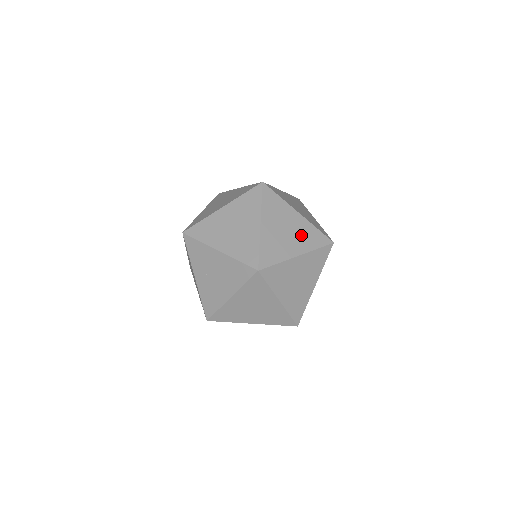
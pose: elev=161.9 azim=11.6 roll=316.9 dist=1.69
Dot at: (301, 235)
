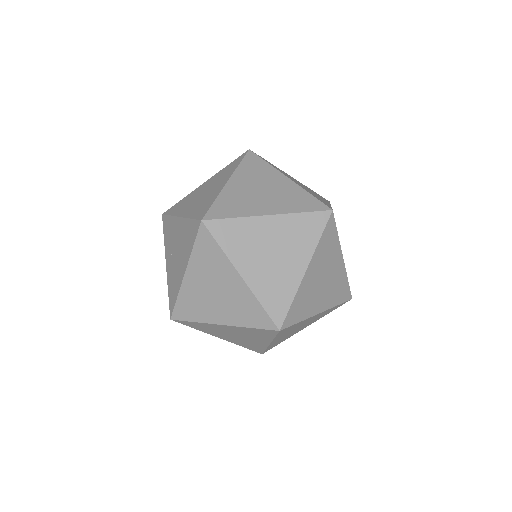
Dot at: (282, 197)
